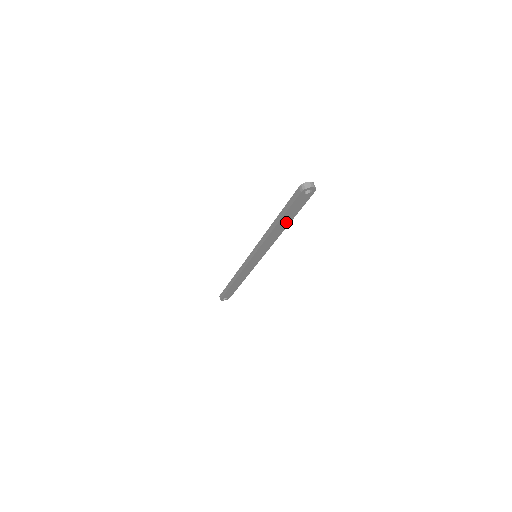
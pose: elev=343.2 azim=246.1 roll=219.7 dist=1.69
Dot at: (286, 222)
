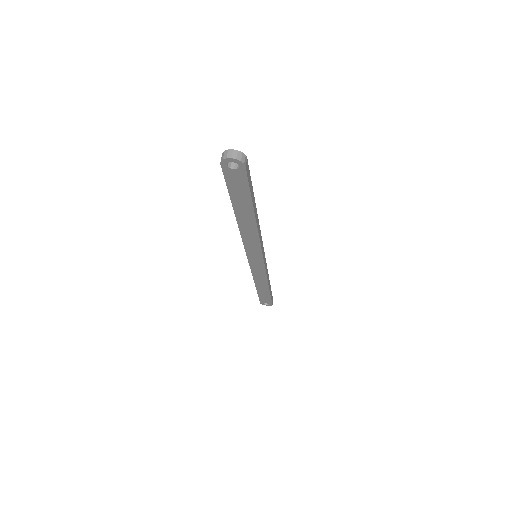
Dot at: (248, 212)
